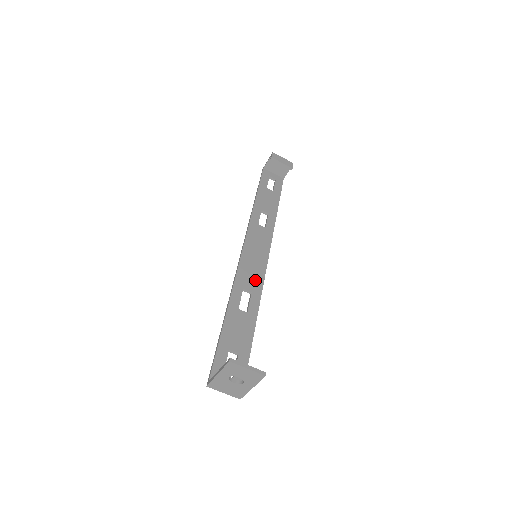
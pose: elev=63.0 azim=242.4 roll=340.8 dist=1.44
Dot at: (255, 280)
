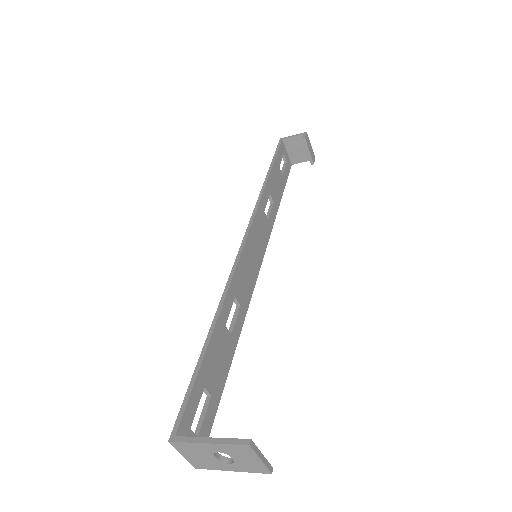
Dot at: (247, 289)
